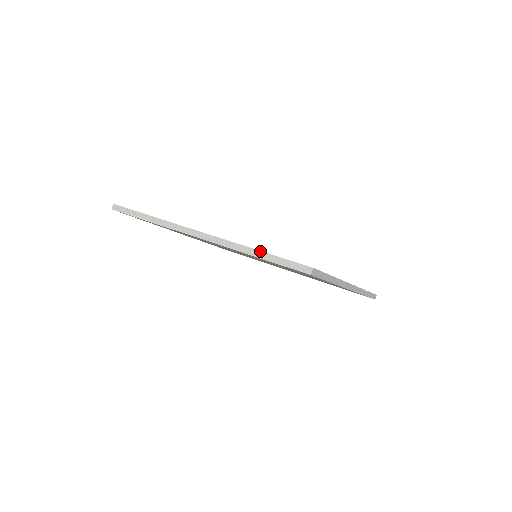
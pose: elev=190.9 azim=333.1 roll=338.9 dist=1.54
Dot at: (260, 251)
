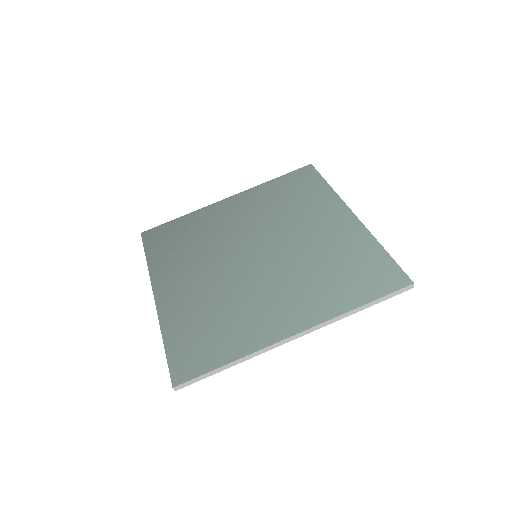
Dot at: (364, 305)
